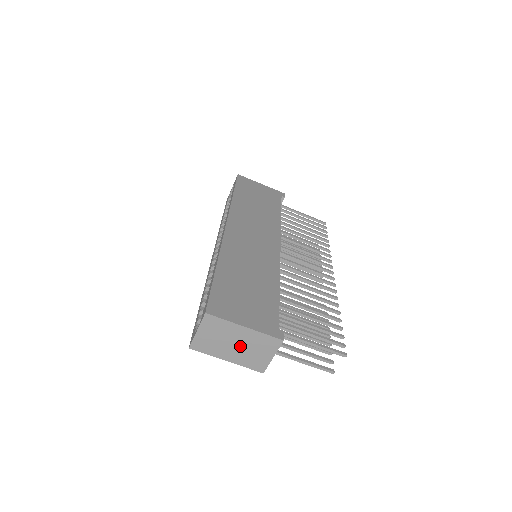
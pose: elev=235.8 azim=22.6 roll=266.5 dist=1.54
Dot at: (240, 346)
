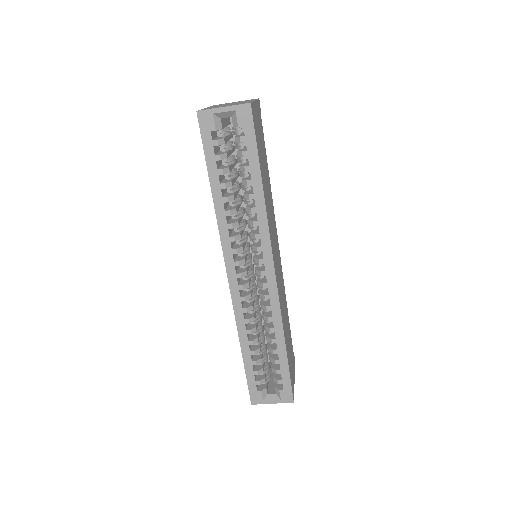
Dot at: occluded
